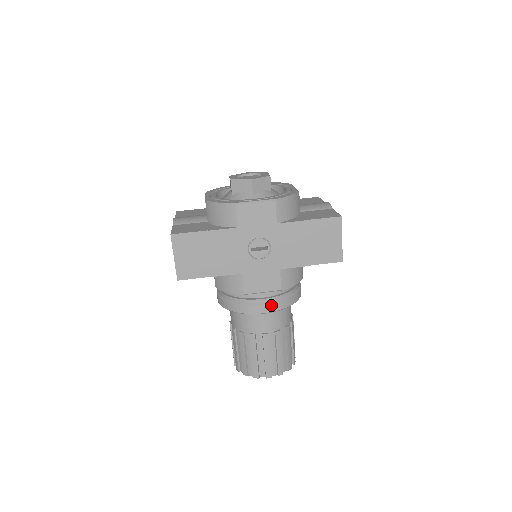
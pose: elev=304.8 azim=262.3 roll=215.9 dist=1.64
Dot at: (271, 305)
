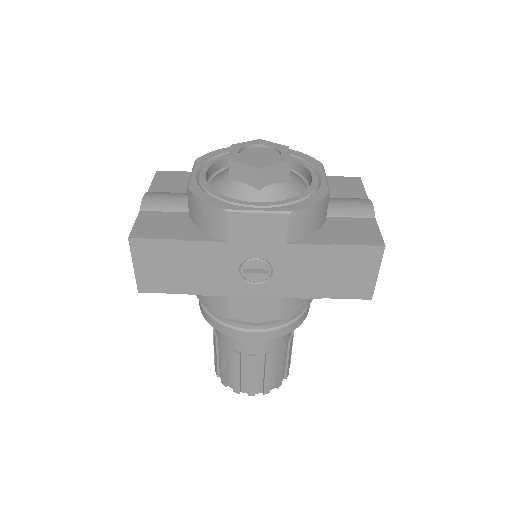
Dot at: (263, 333)
